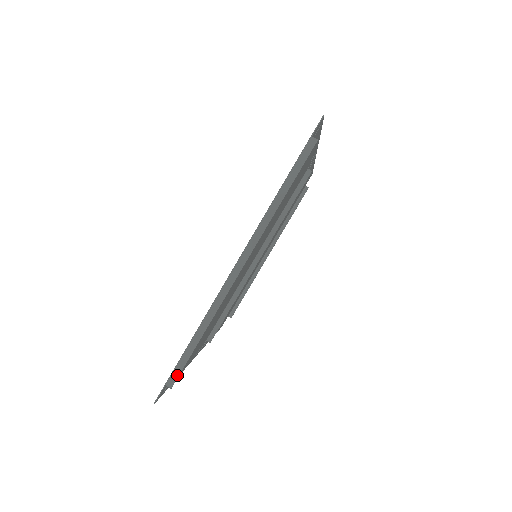
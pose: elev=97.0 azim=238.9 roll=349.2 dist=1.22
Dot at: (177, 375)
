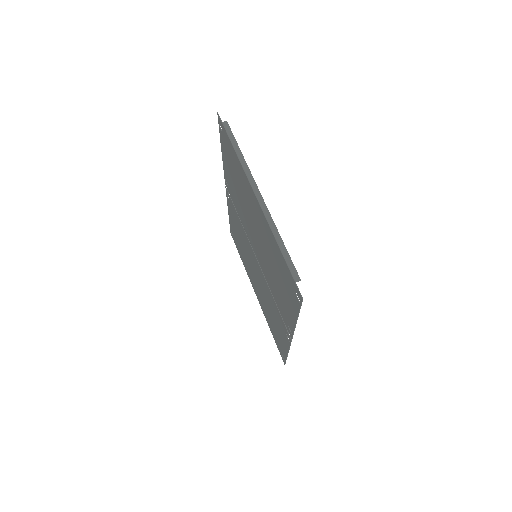
Dot at: (295, 270)
